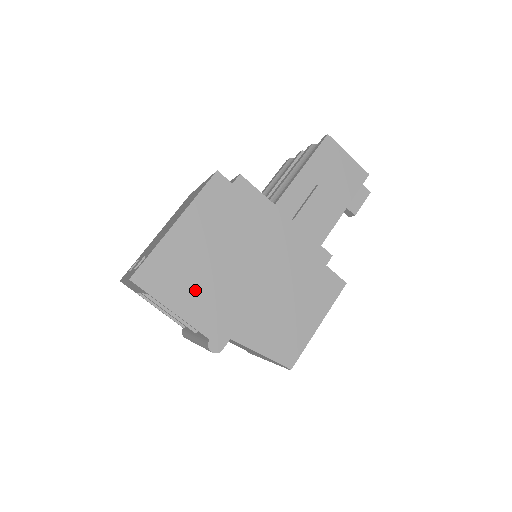
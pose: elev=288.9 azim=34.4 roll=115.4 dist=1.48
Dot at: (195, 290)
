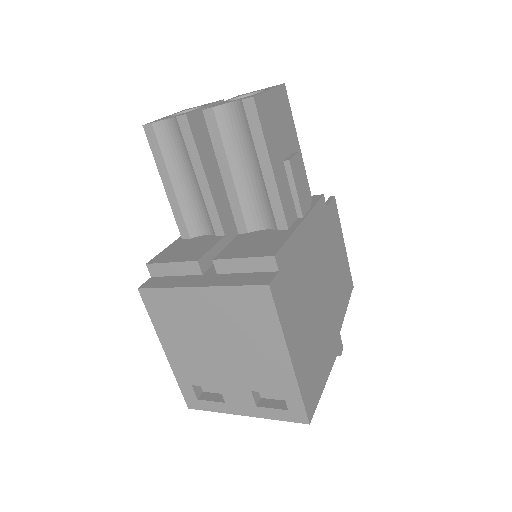
Dot at: (321, 355)
